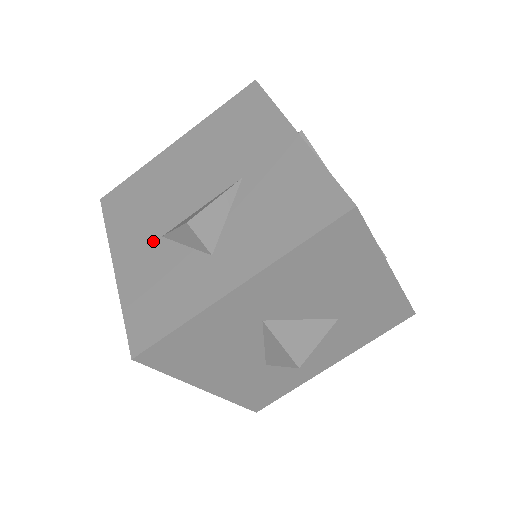
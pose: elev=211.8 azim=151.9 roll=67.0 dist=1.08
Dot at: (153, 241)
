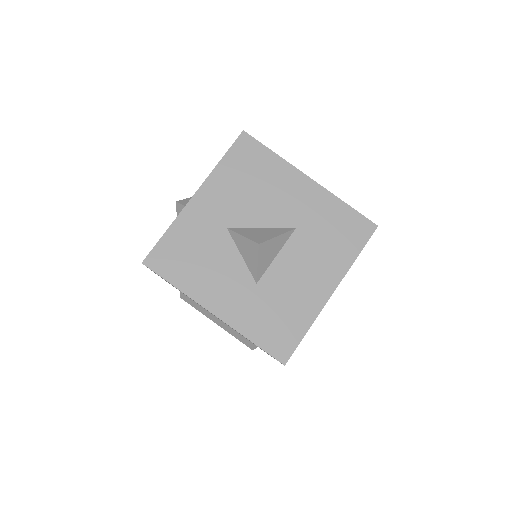
Dot at: occluded
